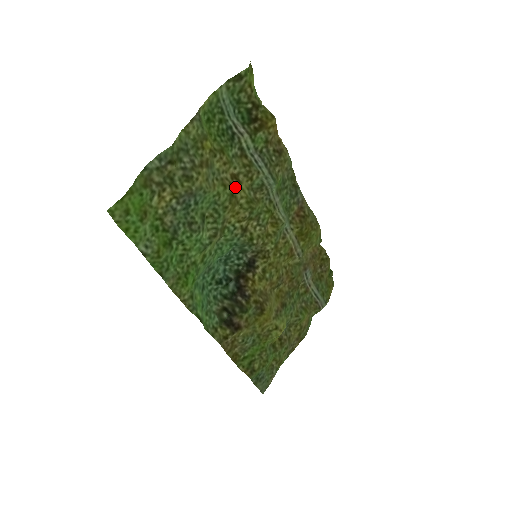
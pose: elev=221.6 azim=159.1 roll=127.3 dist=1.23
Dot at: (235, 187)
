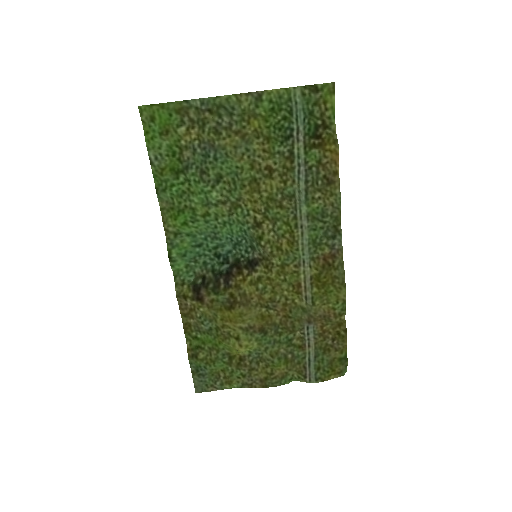
Dot at: (262, 176)
